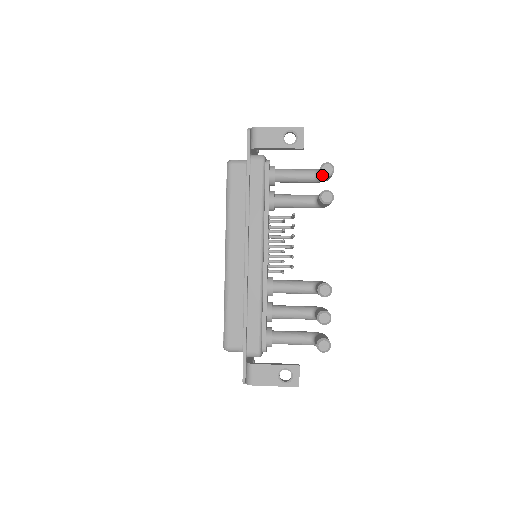
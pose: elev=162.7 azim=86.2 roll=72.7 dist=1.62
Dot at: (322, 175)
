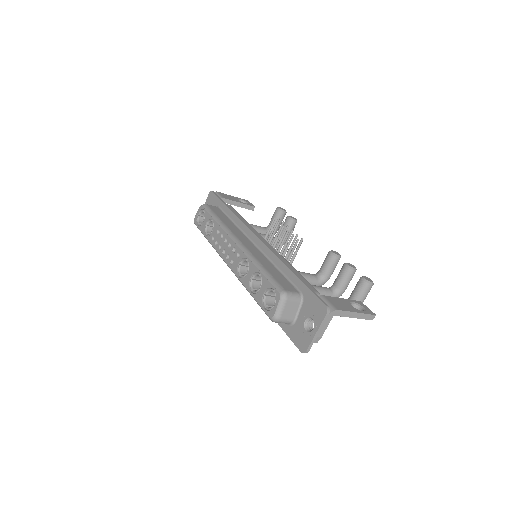
Dot at: (280, 212)
